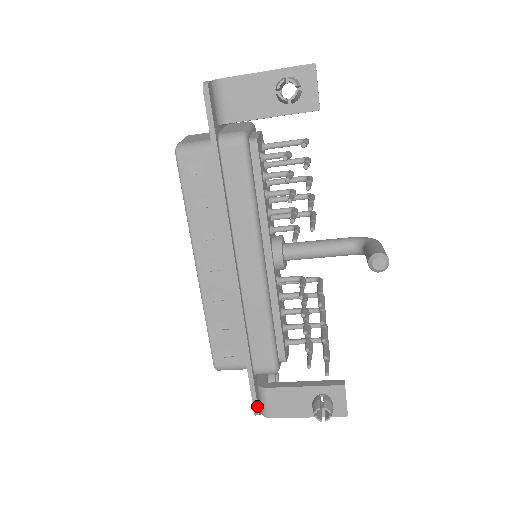
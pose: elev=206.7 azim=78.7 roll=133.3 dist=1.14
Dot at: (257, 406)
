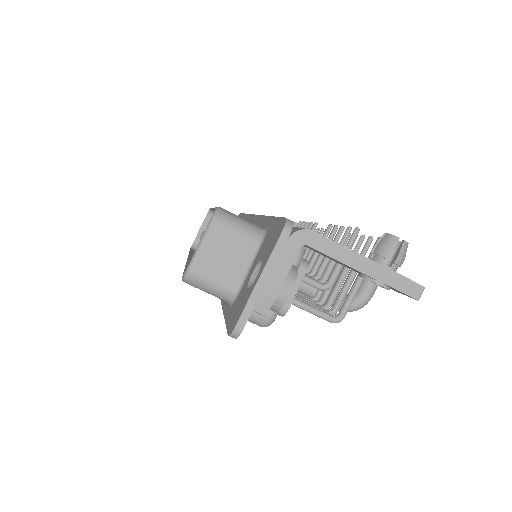
Dot at: occluded
